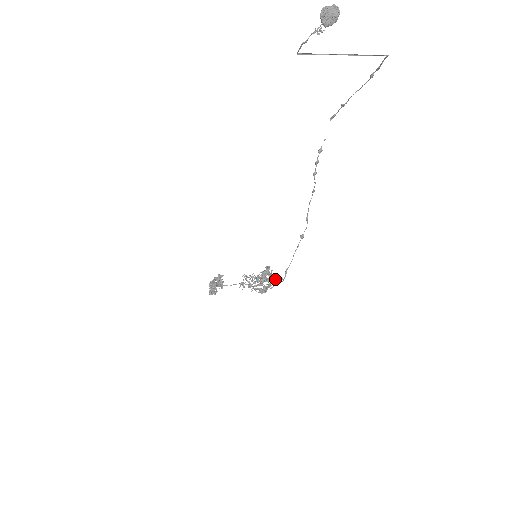
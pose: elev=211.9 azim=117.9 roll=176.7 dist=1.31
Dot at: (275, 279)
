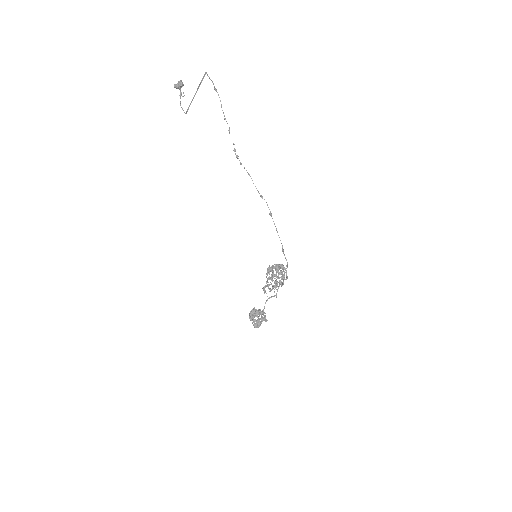
Dot at: (282, 267)
